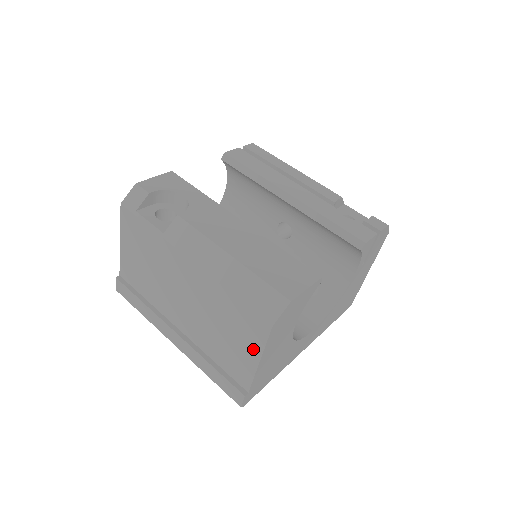
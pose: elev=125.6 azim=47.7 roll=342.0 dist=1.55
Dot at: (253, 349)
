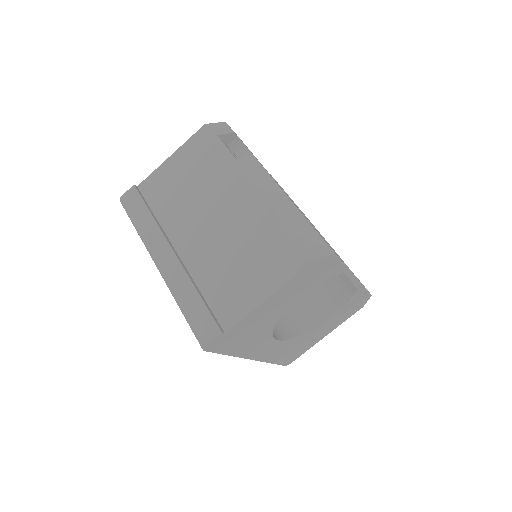
Dot at: (270, 282)
